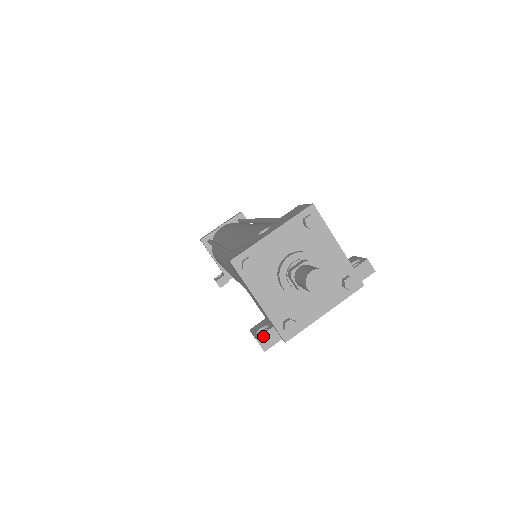
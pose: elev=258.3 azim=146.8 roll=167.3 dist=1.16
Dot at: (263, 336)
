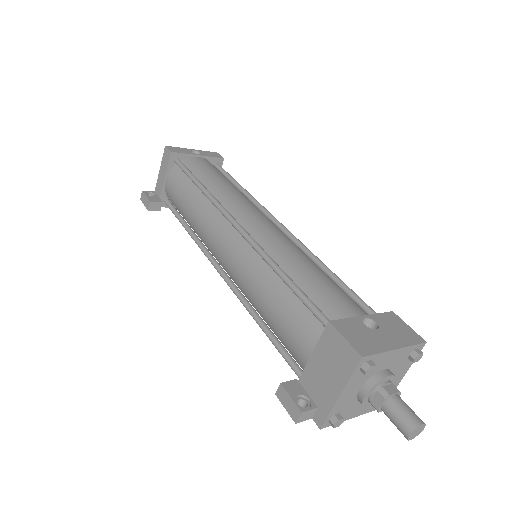
Dot at: (307, 412)
